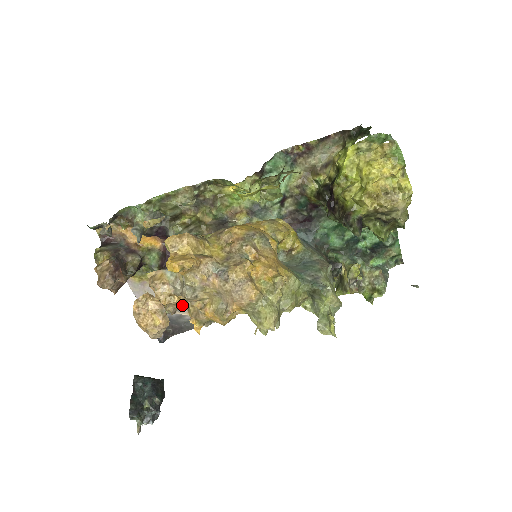
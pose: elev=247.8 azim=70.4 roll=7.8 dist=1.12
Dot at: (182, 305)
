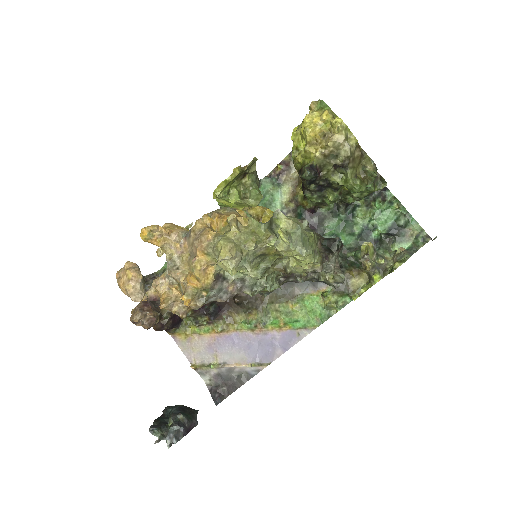
Dot at: occluded
